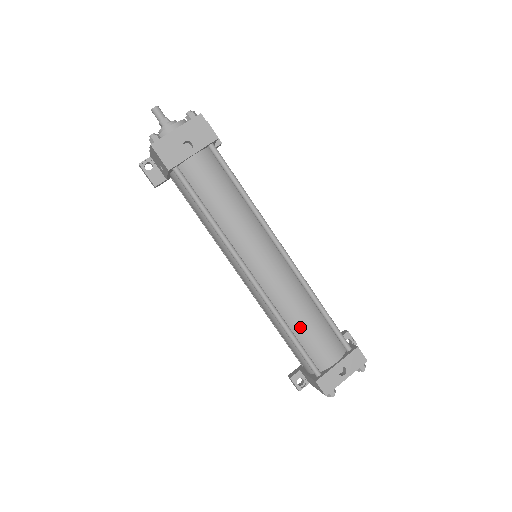
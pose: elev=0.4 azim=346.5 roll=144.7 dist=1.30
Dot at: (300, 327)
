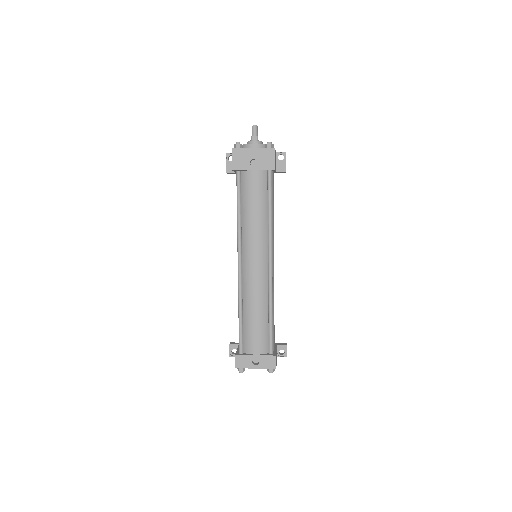
Dot at: (249, 317)
